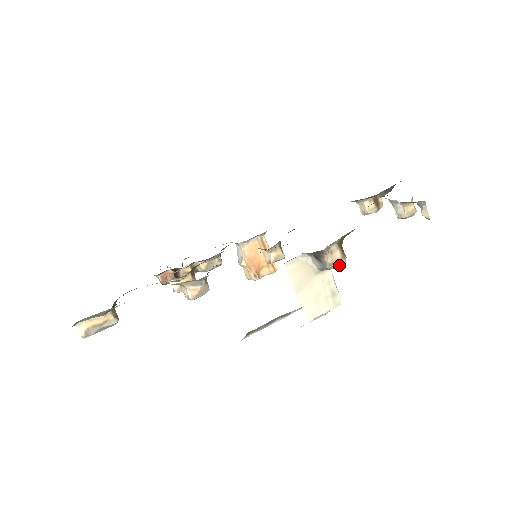
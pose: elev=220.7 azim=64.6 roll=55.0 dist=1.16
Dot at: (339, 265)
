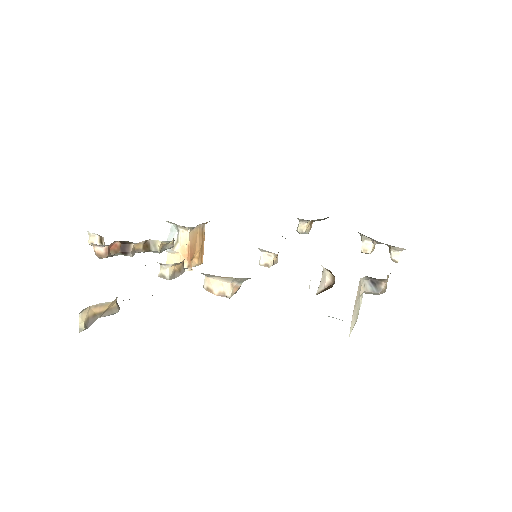
Dot at: (384, 292)
